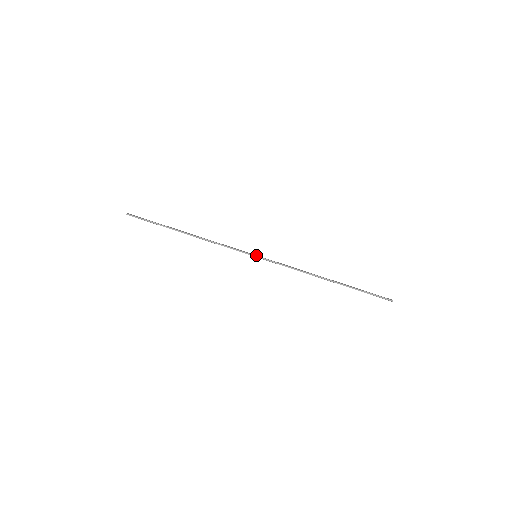
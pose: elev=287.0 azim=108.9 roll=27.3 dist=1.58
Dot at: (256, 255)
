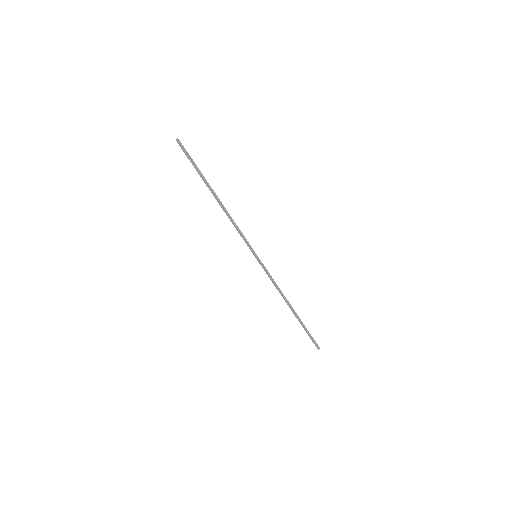
Dot at: occluded
